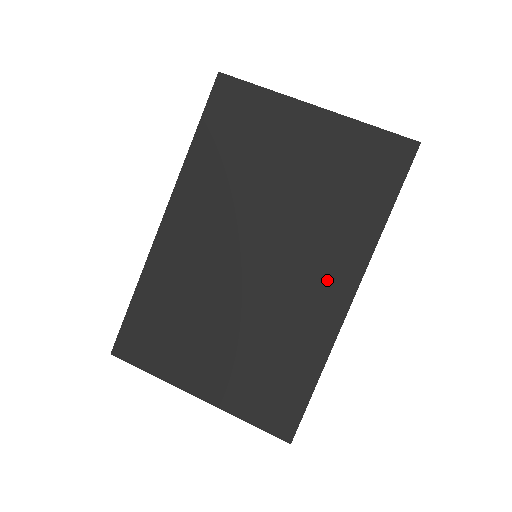
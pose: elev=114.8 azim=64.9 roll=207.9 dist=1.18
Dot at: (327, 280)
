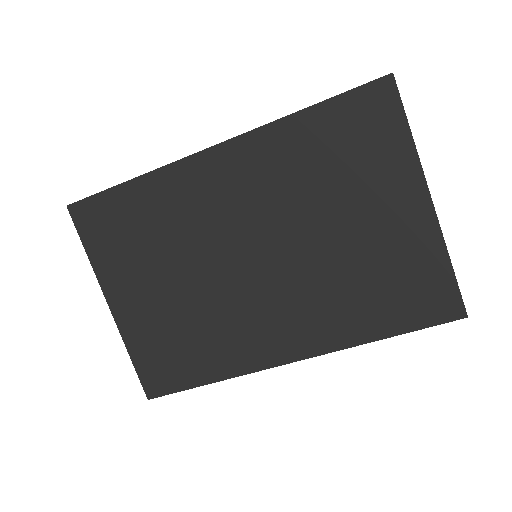
Dot at: (288, 332)
